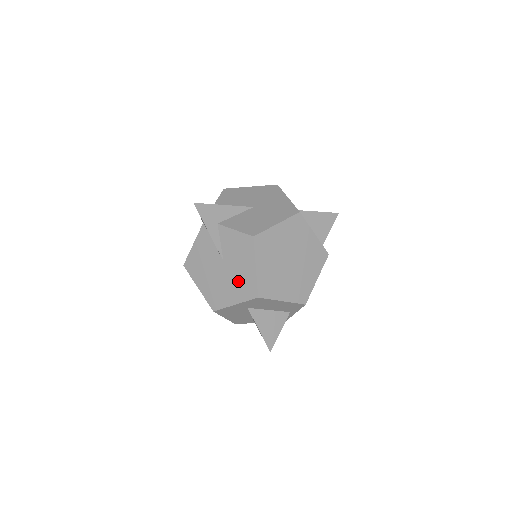
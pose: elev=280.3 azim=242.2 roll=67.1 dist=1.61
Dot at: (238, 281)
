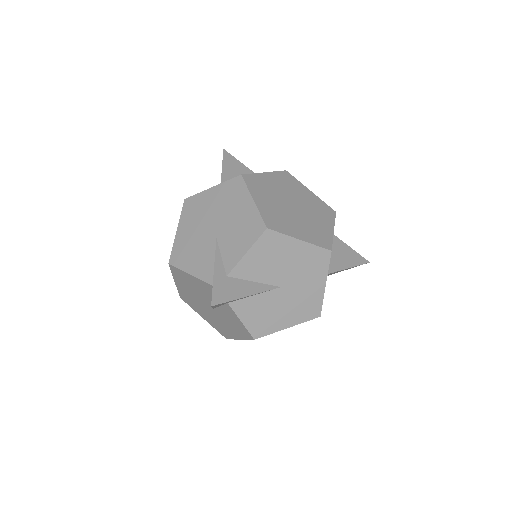
Dot at: (217, 323)
